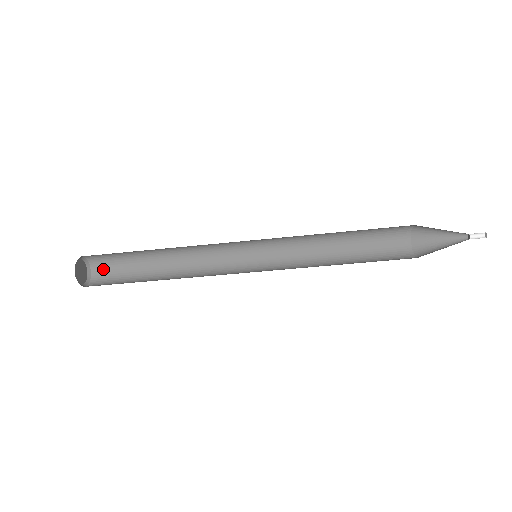
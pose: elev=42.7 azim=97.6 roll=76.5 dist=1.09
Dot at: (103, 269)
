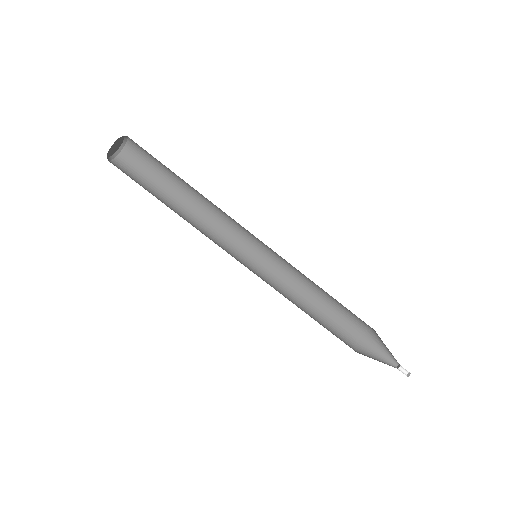
Dot at: (132, 159)
